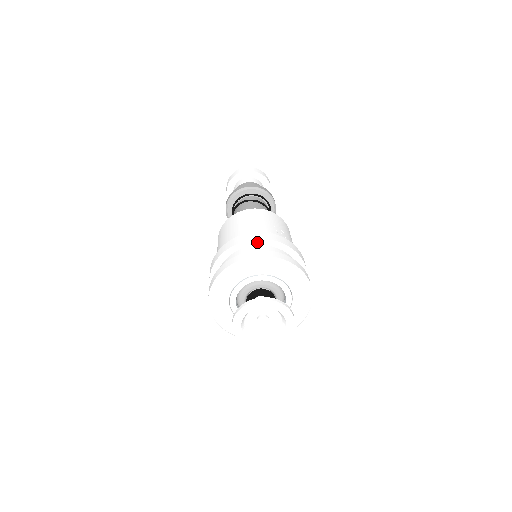
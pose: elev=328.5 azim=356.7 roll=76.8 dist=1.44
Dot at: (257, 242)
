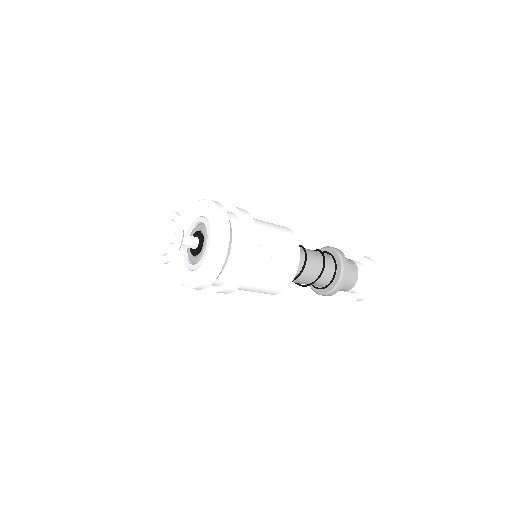
Dot at: (241, 218)
